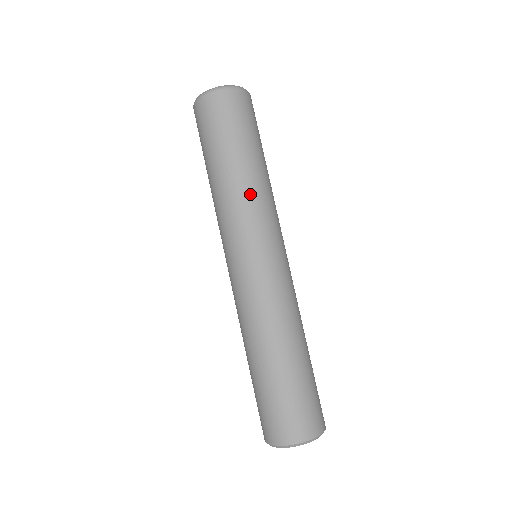
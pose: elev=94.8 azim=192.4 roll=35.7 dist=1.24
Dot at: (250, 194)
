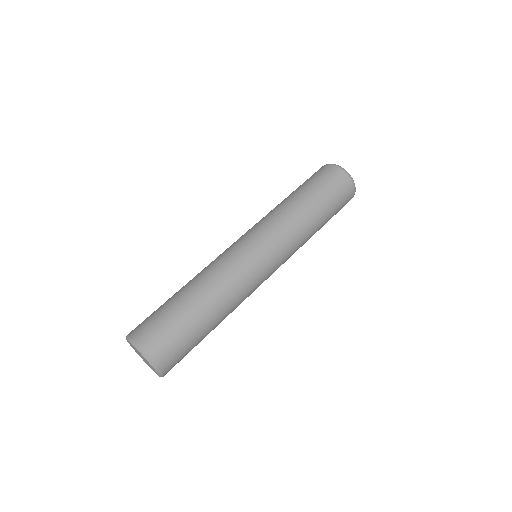
Dot at: (284, 213)
